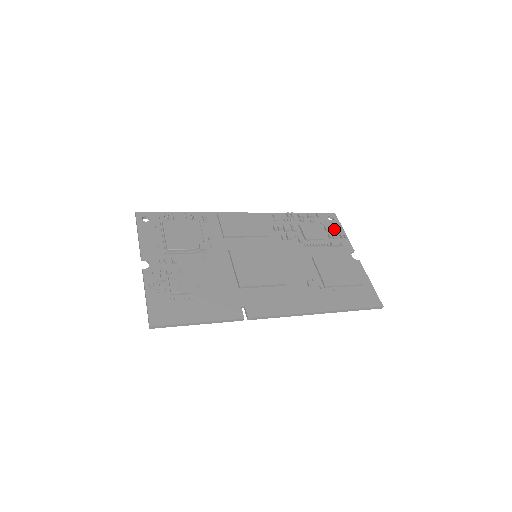
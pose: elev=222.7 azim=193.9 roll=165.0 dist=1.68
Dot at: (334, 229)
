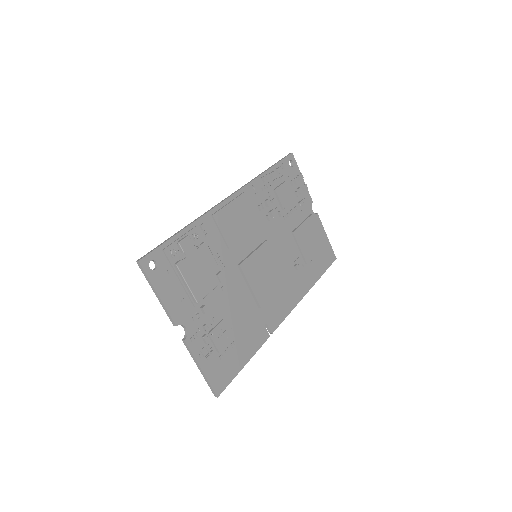
Dot at: occluded
